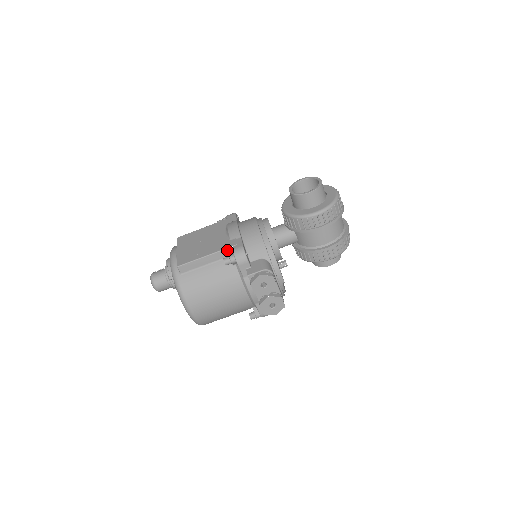
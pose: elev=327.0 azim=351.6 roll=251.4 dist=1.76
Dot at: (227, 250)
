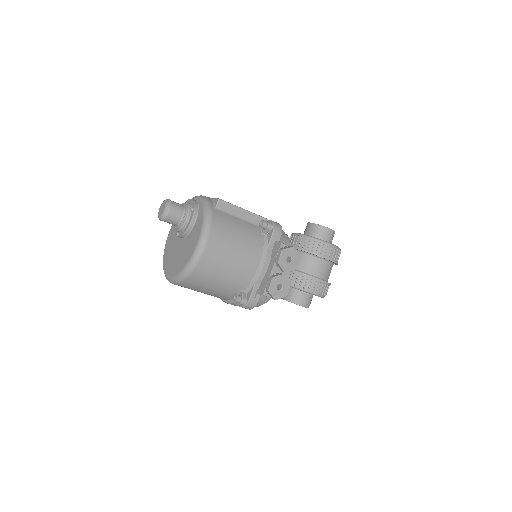
Dot at: (263, 219)
